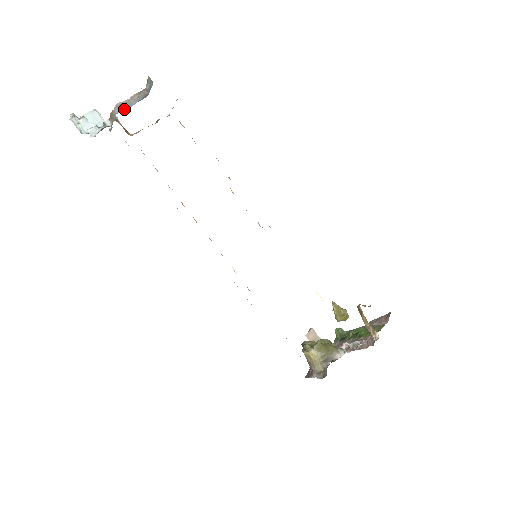
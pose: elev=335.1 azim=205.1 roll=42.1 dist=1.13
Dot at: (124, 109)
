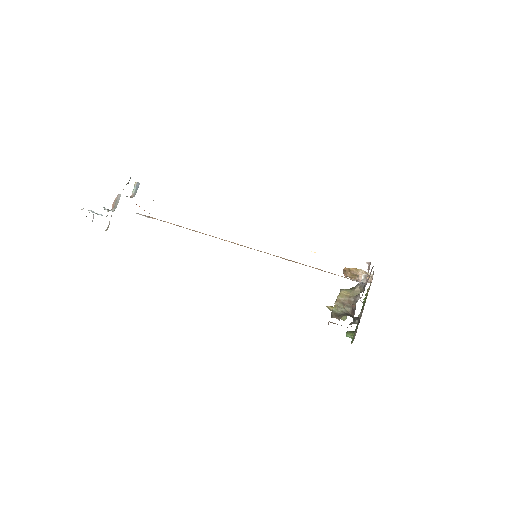
Dot at: occluded
